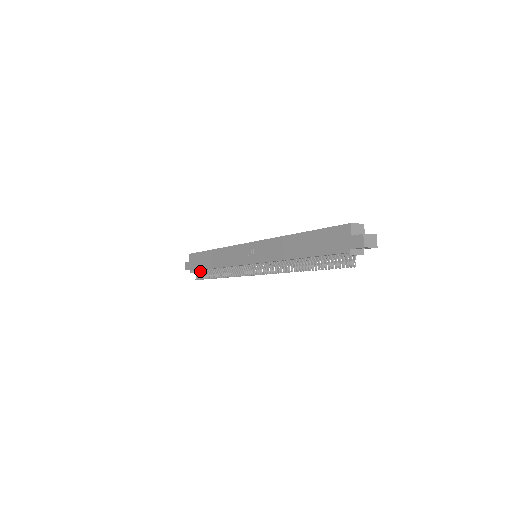
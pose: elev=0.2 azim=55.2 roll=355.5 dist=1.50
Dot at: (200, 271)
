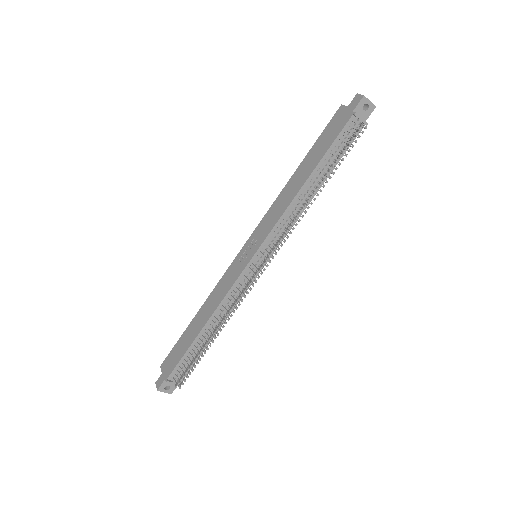
Dot at: (181, 365)
